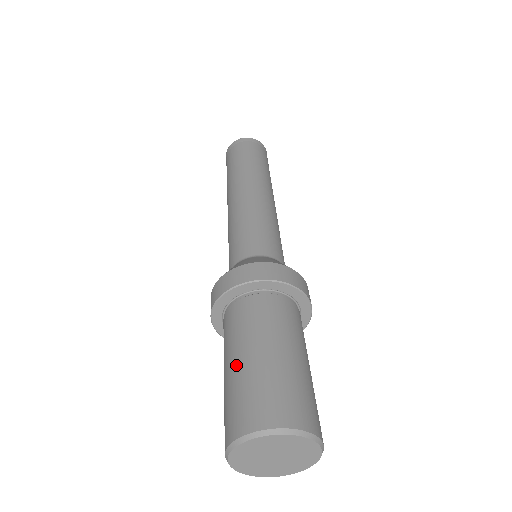
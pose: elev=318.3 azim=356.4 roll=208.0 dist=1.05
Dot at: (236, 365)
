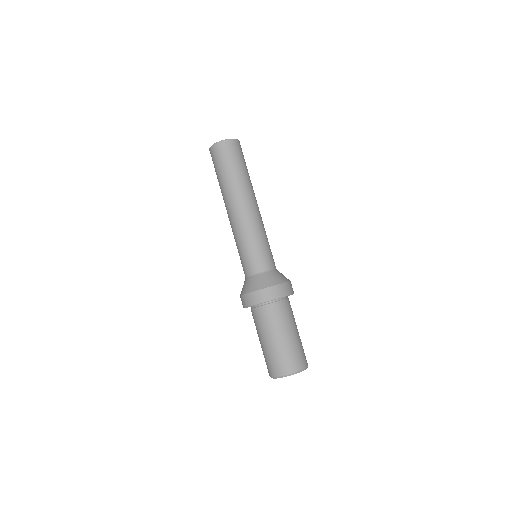
Dot at: (269, 344)
